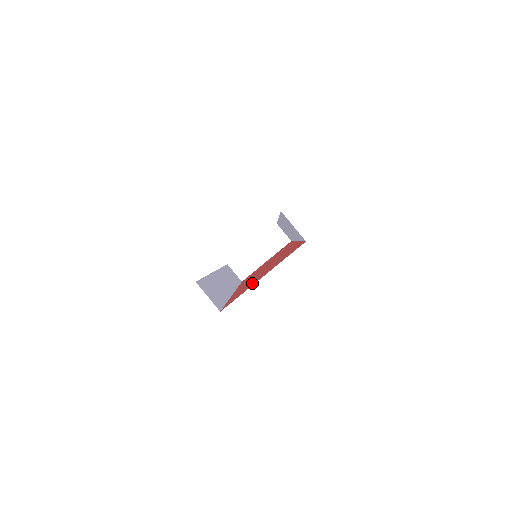
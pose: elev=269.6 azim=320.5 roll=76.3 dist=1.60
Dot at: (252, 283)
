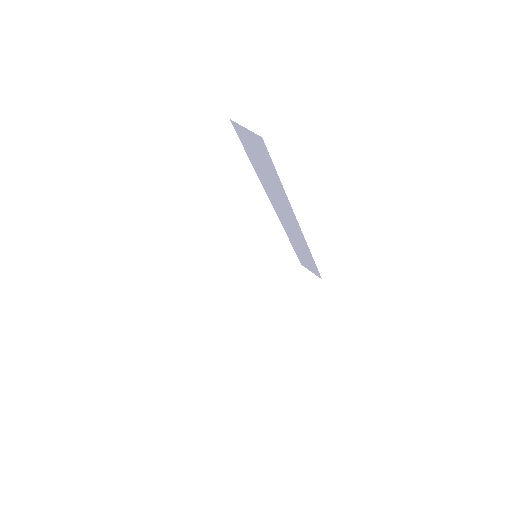
Dot at: occluded
